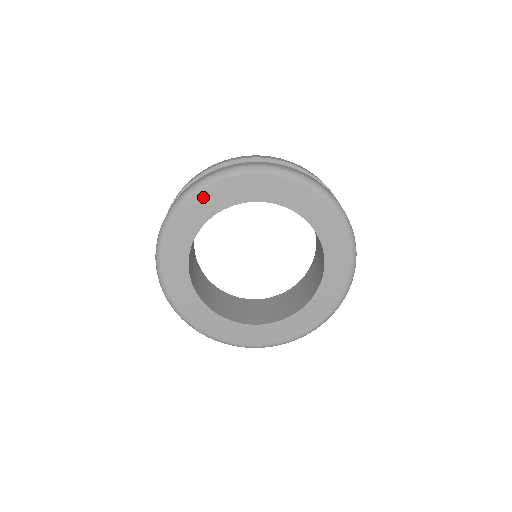
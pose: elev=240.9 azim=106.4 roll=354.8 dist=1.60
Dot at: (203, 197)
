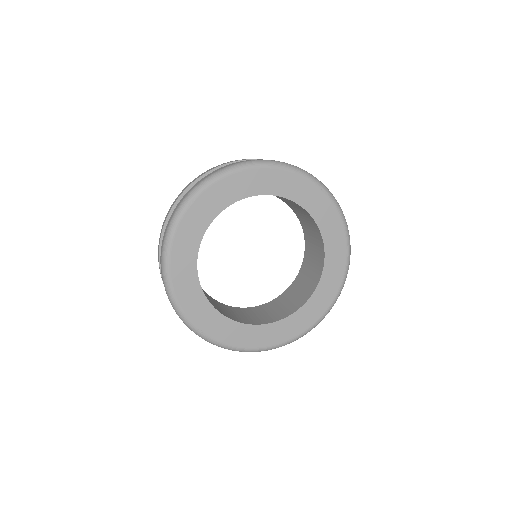
Dot at: (220, 187)
